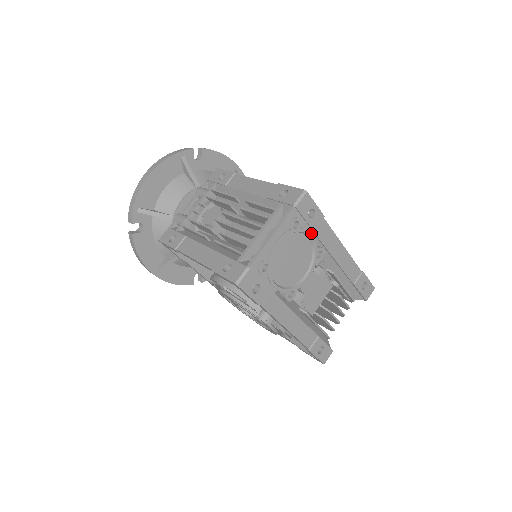
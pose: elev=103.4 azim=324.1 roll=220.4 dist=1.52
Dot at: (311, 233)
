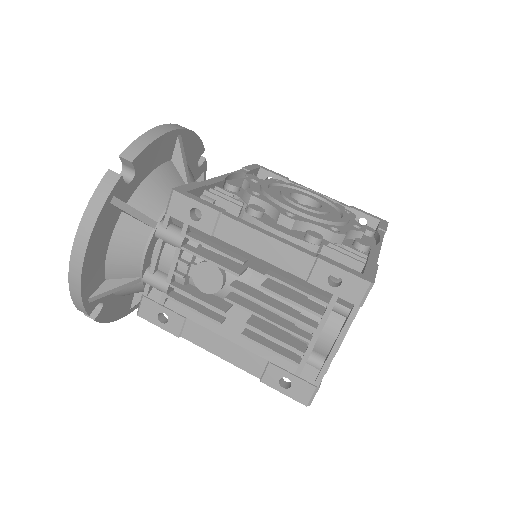
Dot at: occluded
